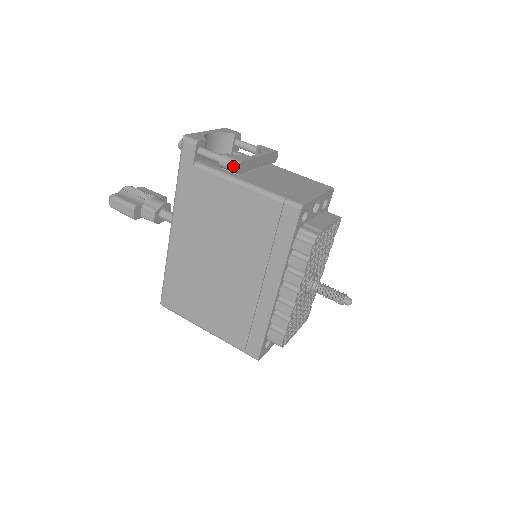
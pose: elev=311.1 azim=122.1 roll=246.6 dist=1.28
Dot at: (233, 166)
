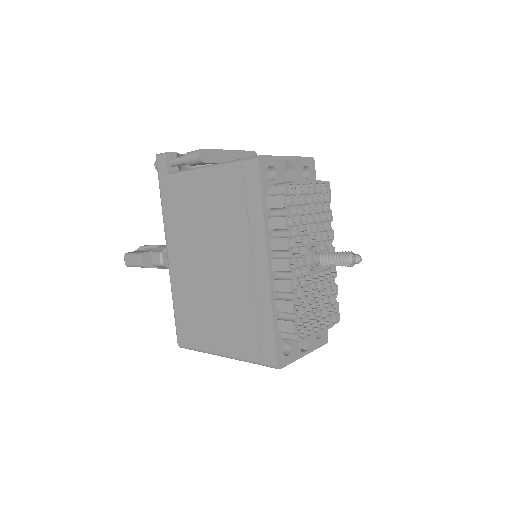
Dot at: (195, 155)
